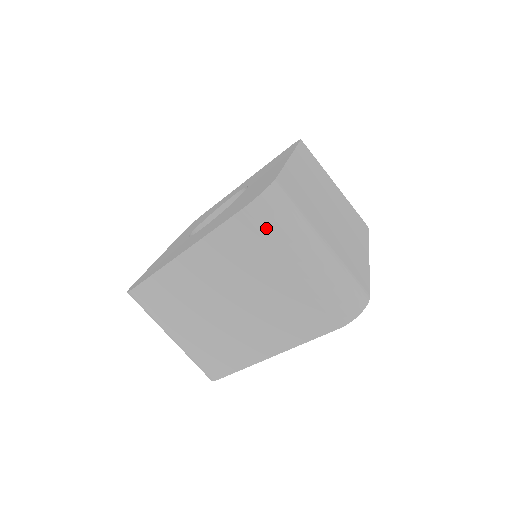
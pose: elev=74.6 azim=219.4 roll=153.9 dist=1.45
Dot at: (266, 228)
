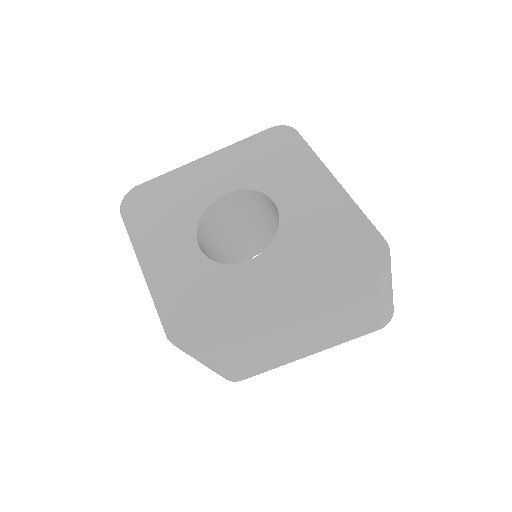
Dot at: (380, 287)
